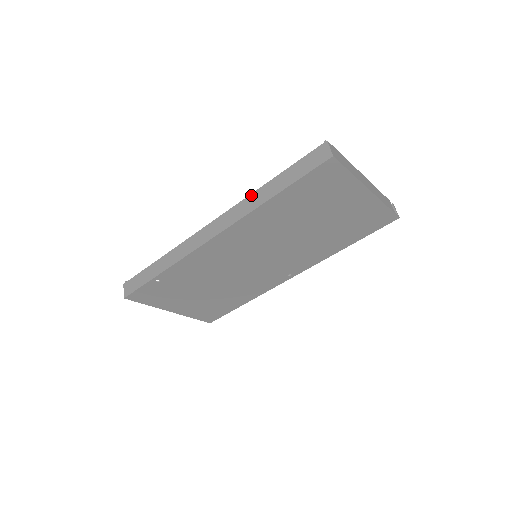
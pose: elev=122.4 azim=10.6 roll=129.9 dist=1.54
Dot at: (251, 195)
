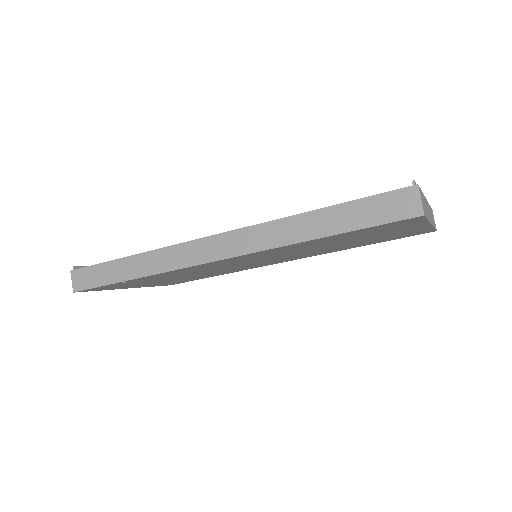
Dot at: (282, 220)
